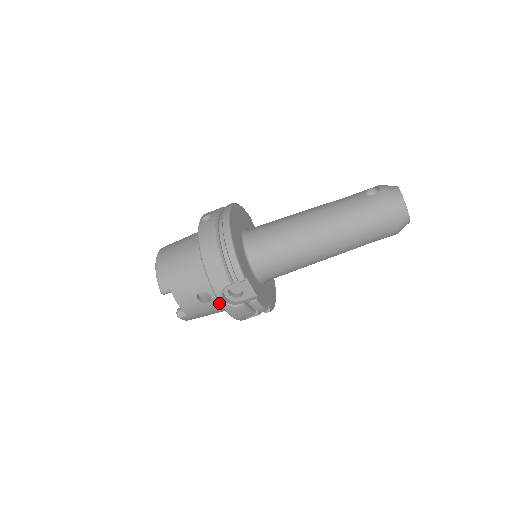
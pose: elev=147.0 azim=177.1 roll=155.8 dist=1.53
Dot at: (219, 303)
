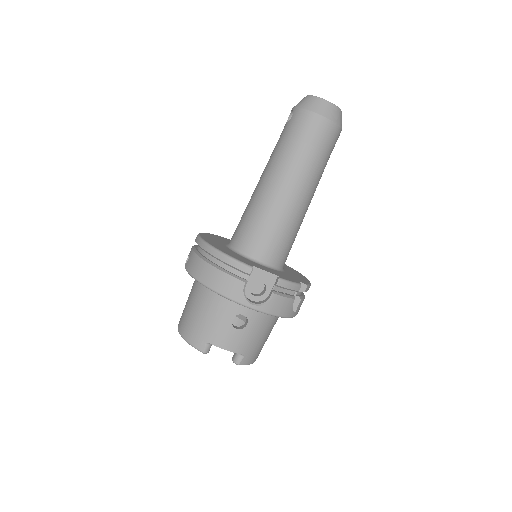
Dot at: (257, 316)
